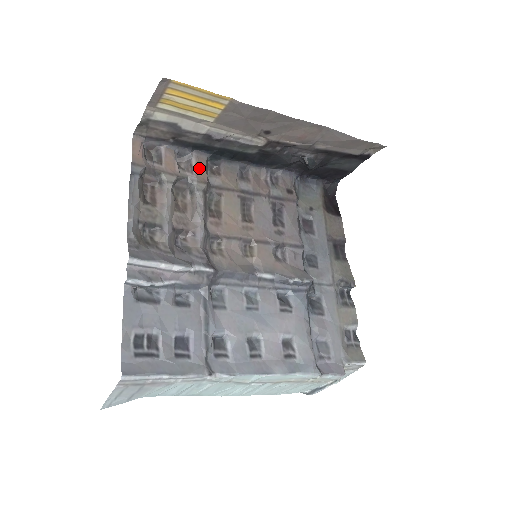
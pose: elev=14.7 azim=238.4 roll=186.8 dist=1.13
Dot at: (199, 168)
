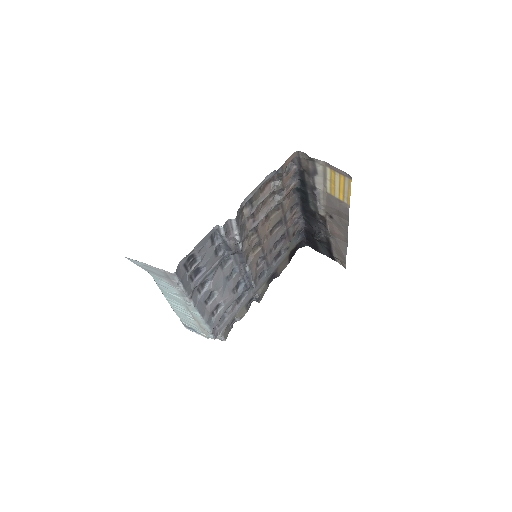
Dot at: (290, 190)
